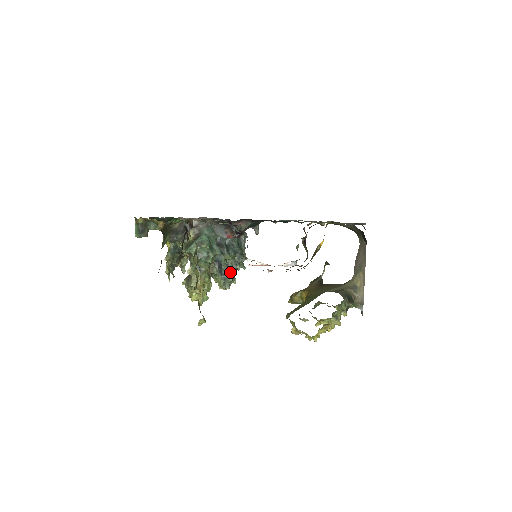
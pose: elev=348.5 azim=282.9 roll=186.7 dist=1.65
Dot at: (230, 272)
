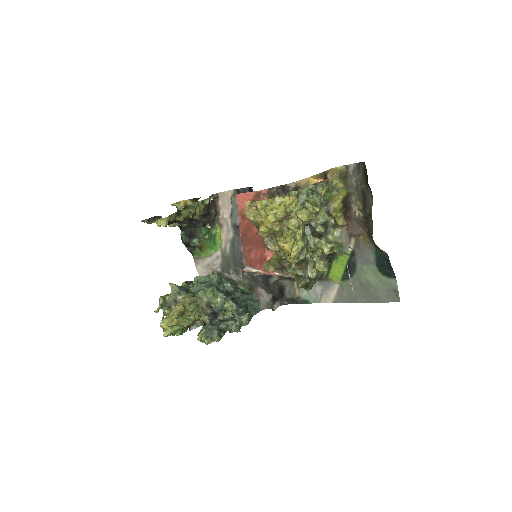
Dot at: (221, 323)
